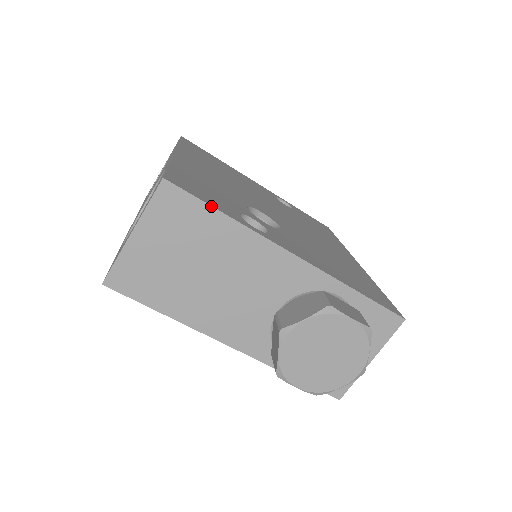
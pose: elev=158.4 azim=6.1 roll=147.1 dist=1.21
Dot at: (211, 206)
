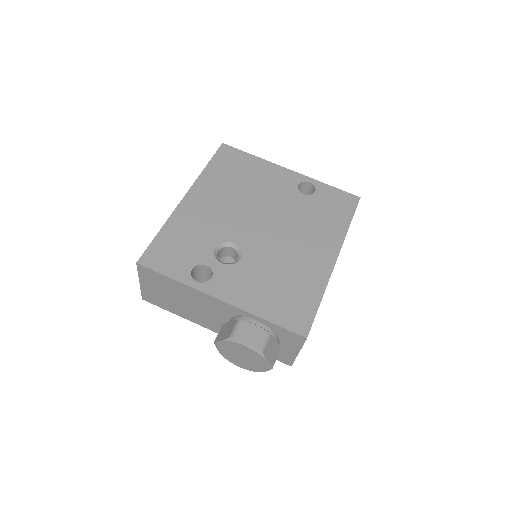
Dot at: (164, 275)
